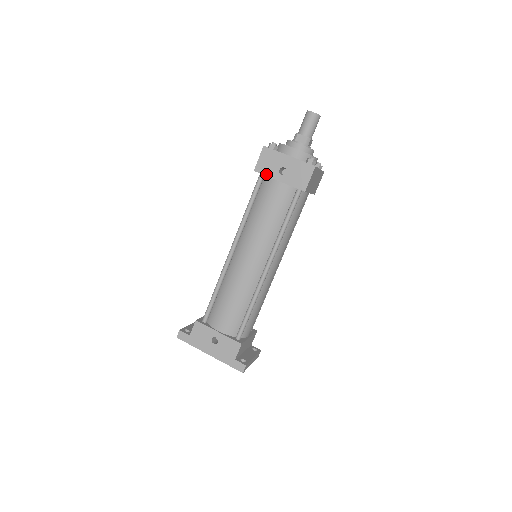
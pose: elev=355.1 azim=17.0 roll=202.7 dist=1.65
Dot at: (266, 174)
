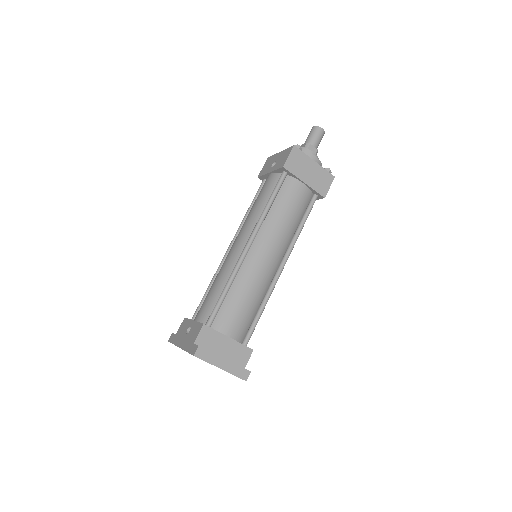
Dot at: (264, 174)
